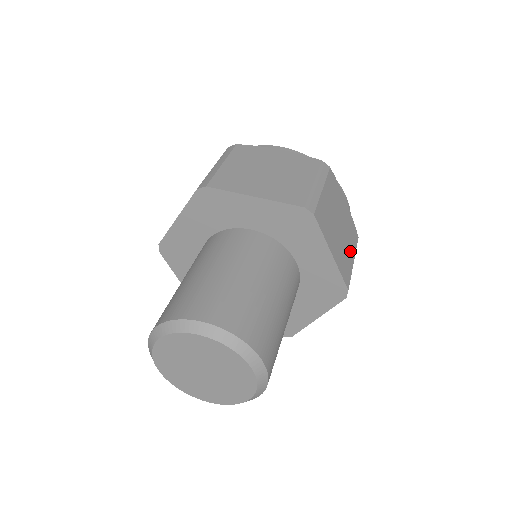
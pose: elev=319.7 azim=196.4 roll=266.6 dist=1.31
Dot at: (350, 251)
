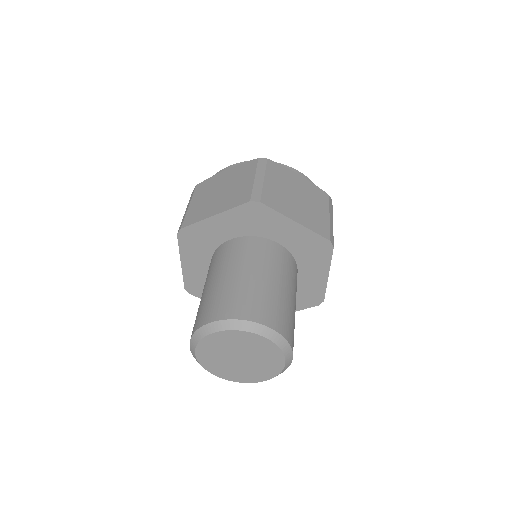
Dot at: (321, 210)
